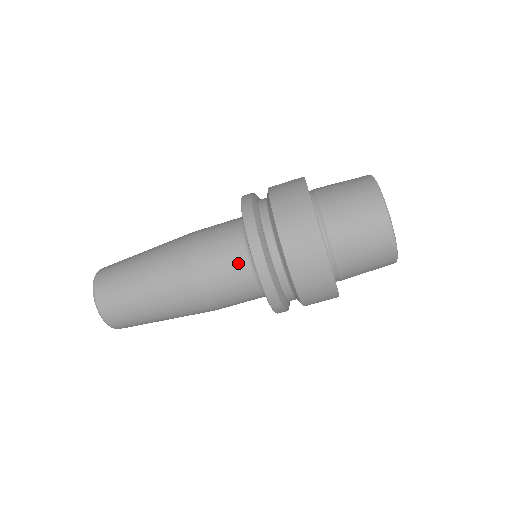
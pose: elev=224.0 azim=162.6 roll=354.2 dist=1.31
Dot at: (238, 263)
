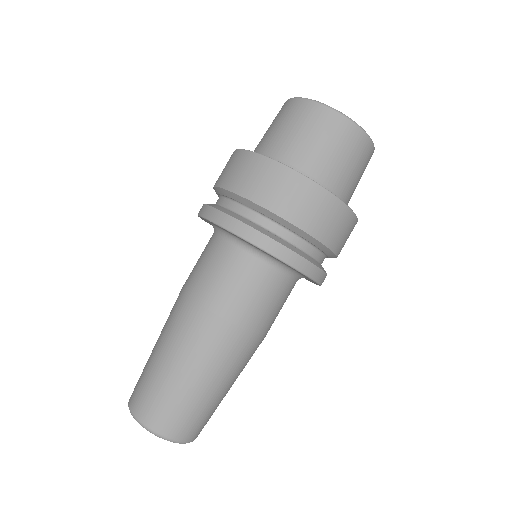
Dot at: (224, 254)
